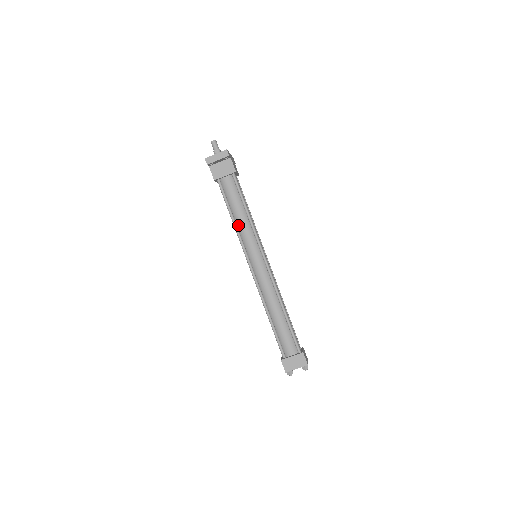
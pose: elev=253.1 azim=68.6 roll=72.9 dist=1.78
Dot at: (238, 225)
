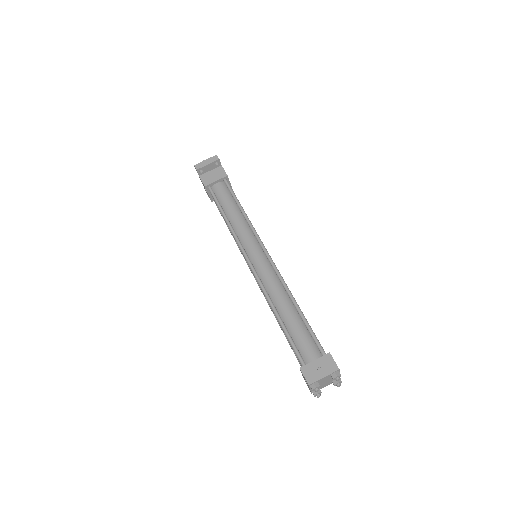
Dot at: (232, 224)
